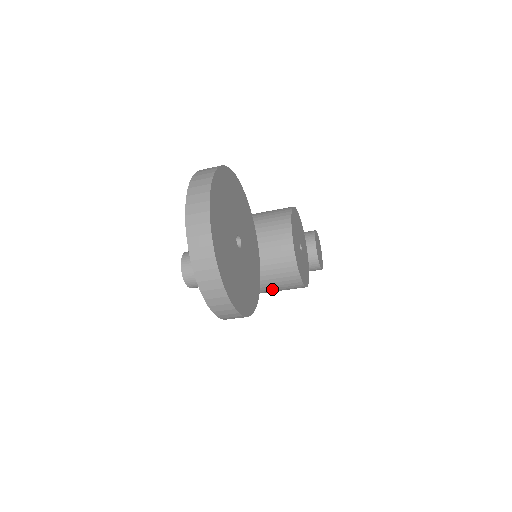
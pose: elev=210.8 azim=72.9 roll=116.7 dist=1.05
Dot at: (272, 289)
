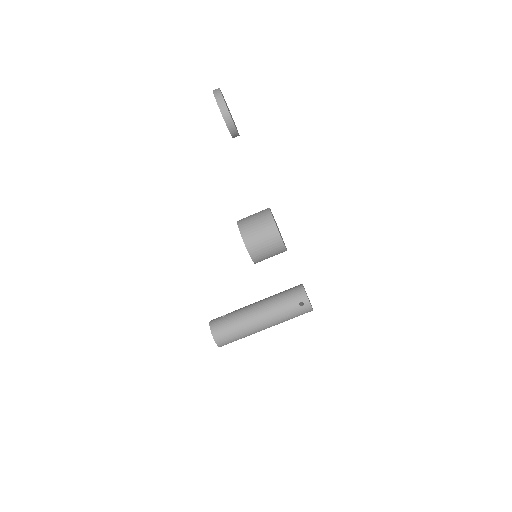
Dot at: (258, 232)
